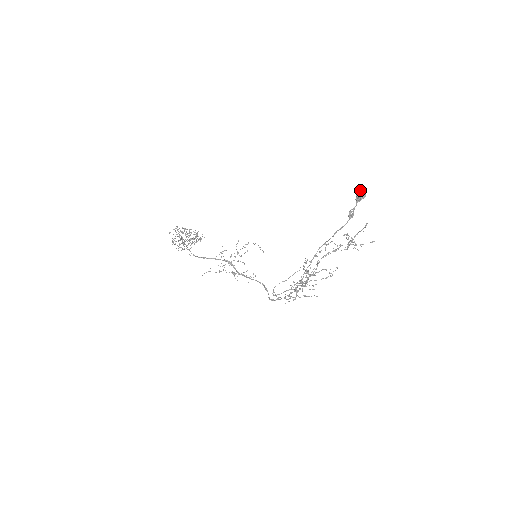
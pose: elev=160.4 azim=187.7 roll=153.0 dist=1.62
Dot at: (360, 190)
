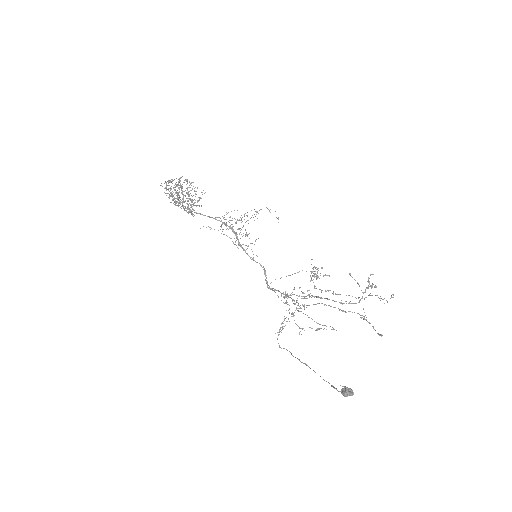
Dot at: (348, 392)
